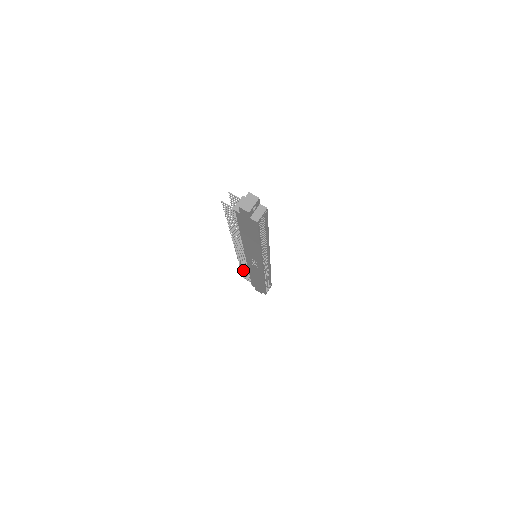
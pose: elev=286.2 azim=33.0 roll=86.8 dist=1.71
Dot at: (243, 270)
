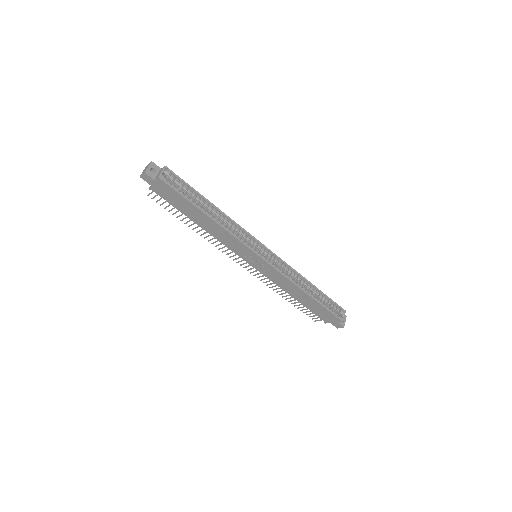
Dot at: (293, 303)
